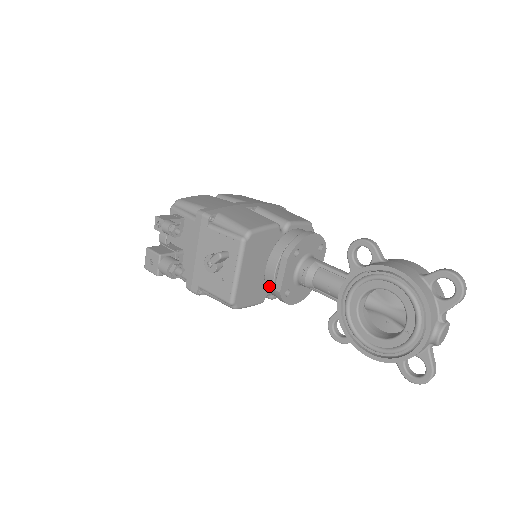
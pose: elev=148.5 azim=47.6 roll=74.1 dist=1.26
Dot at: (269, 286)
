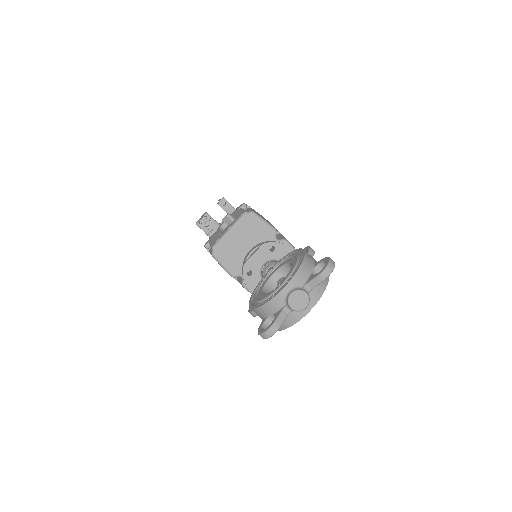
Dot at: occluded
